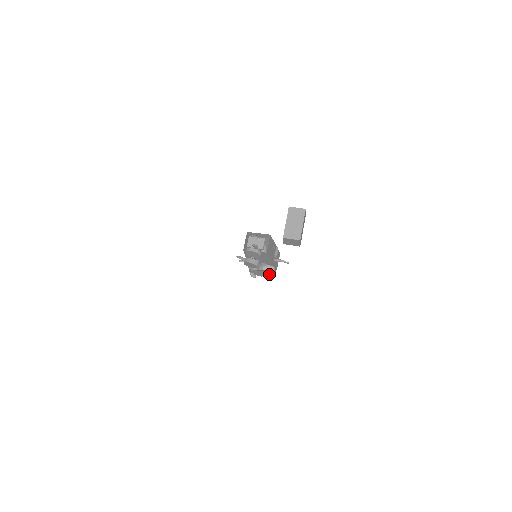
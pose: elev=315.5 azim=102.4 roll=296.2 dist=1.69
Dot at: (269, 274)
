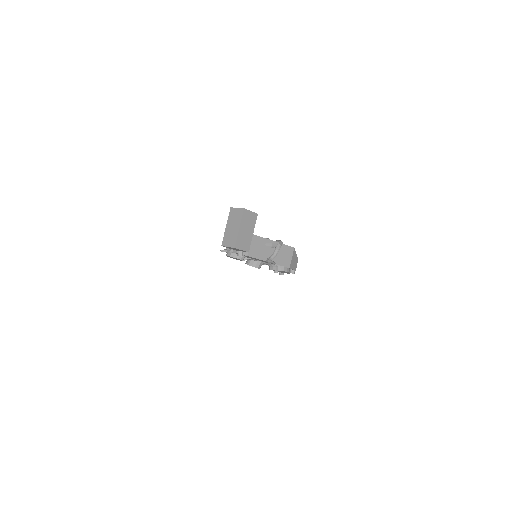
Dot at: (288, 272)
